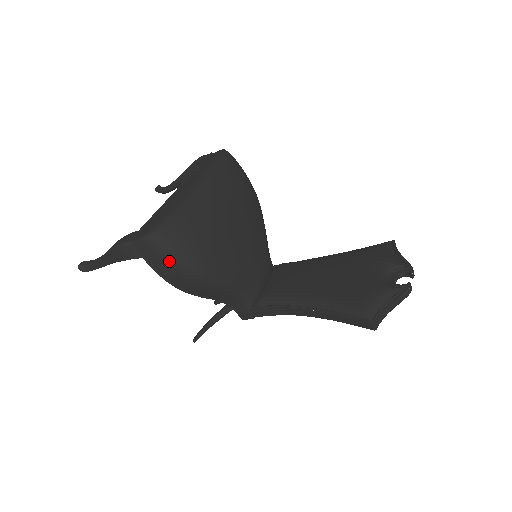
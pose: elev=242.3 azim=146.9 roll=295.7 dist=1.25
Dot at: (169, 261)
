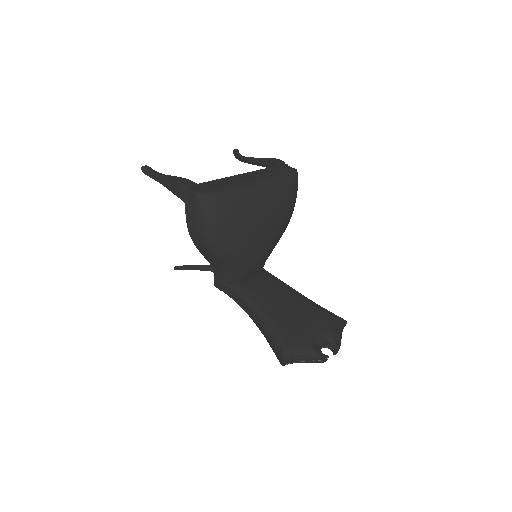
Dot at: (199, 219)
